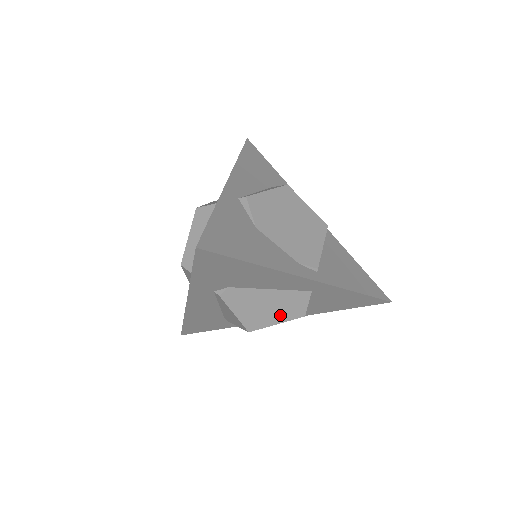
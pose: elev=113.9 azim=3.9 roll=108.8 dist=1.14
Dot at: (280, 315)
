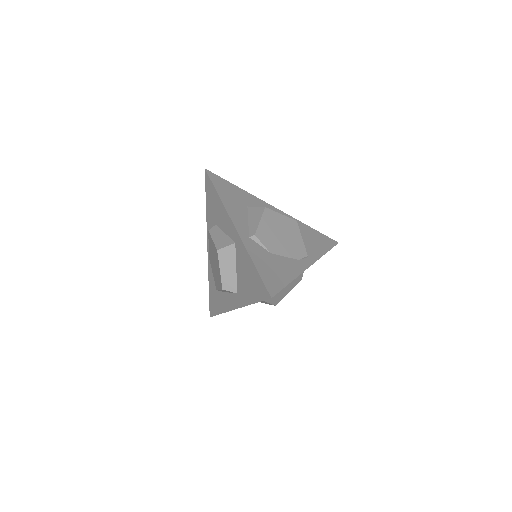
Dot at: (290, 288)
